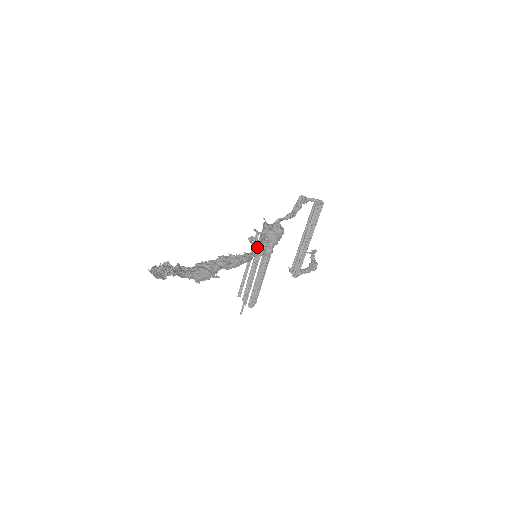
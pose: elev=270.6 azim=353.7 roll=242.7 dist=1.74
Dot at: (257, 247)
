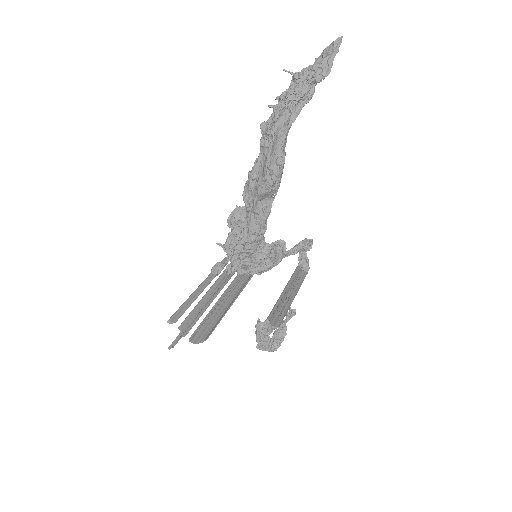
Dot at: occluded
